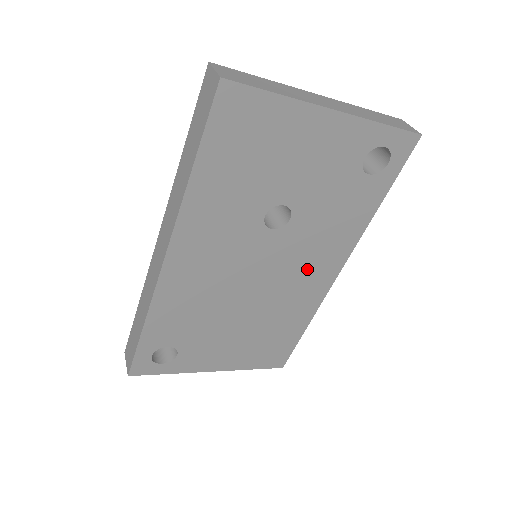
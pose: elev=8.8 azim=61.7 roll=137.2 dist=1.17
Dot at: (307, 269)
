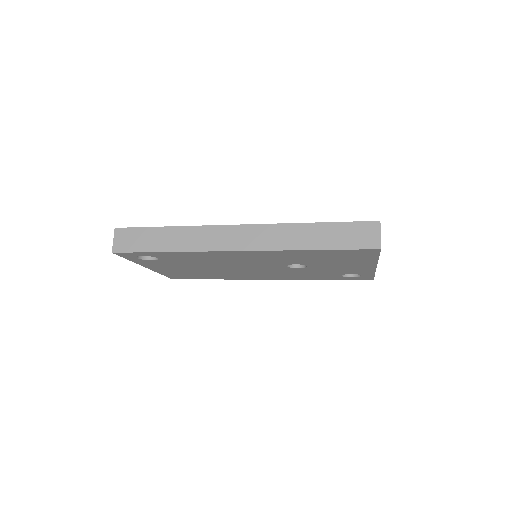
Dot at: (264, 274)
